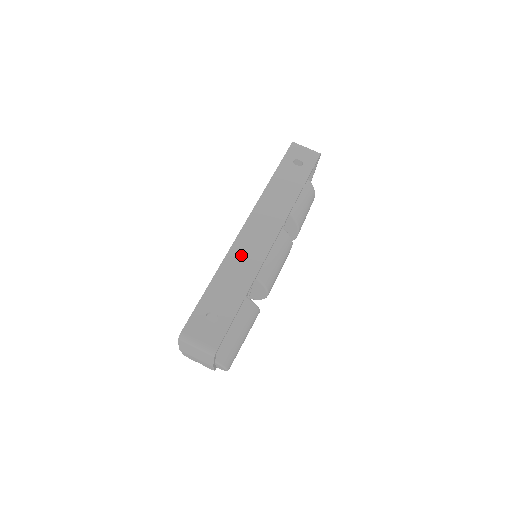
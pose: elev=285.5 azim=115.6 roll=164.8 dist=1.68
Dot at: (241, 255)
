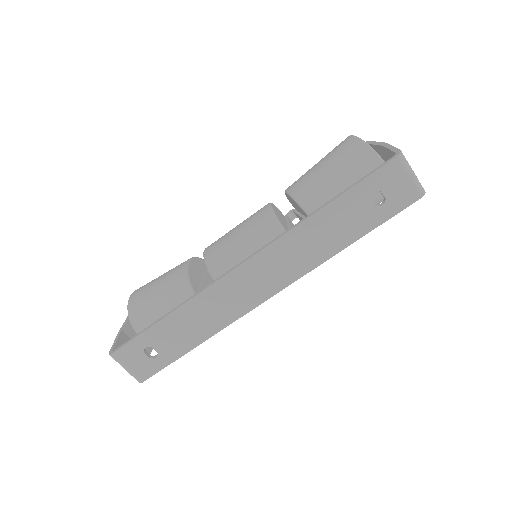
Dot at: (217, 301)
